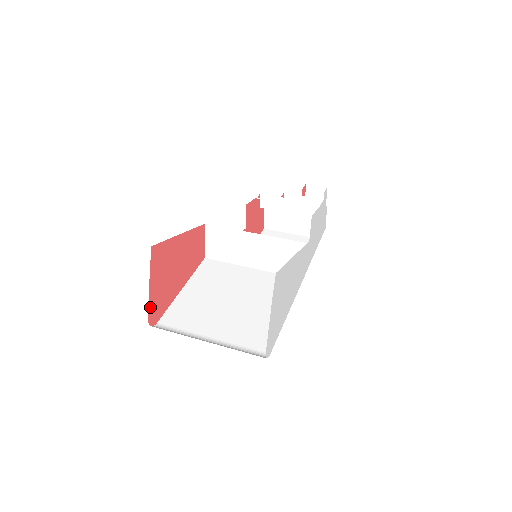
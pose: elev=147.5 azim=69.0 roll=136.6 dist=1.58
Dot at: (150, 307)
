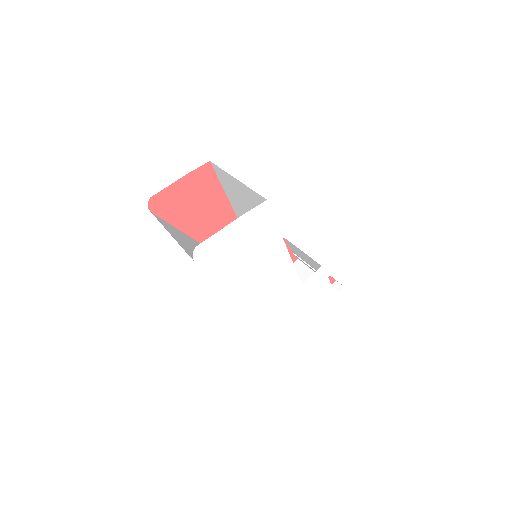
Dot at: (163, 192)
